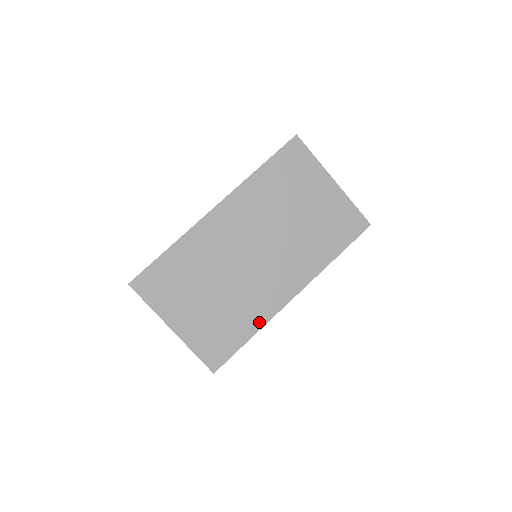
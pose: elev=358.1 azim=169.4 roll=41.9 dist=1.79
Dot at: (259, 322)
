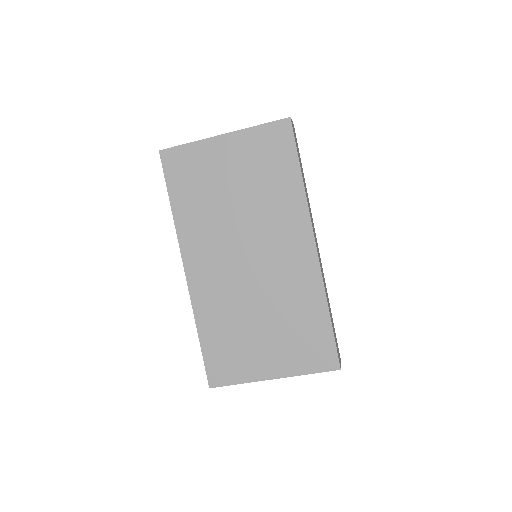
Dot at: (318, 296)
